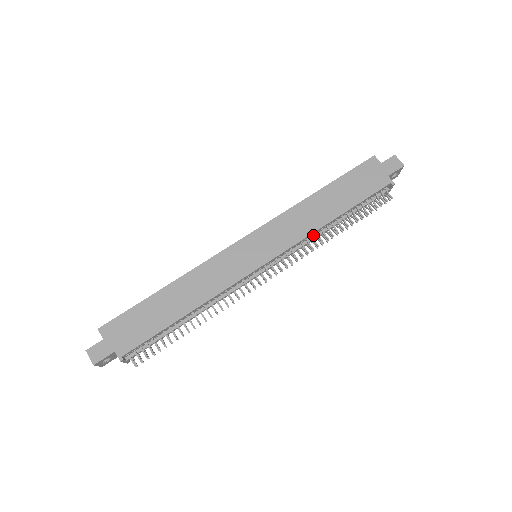
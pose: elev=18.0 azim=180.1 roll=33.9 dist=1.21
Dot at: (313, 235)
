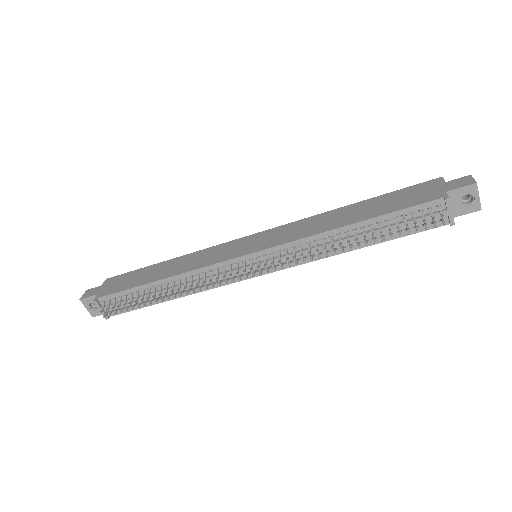
Dot at: (321, 243)
